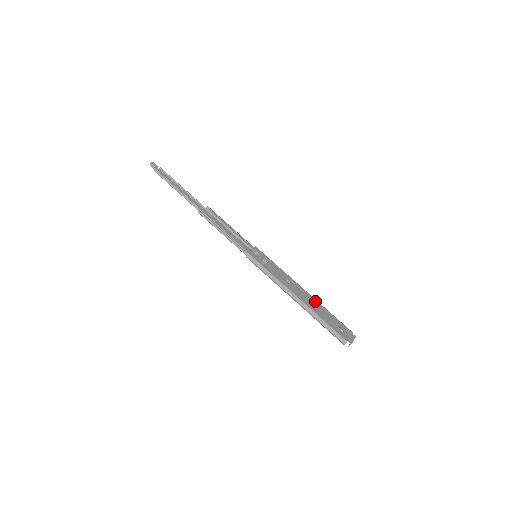
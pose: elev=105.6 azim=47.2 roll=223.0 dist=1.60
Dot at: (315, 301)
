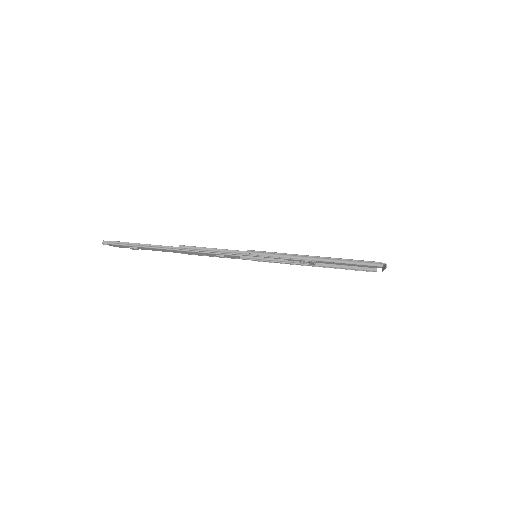
Dot at: (330, 262)
